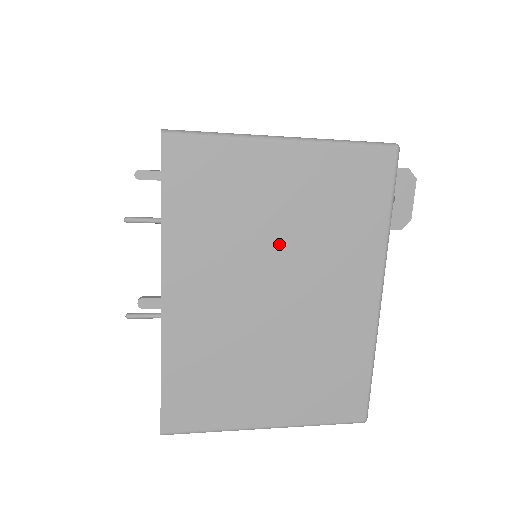
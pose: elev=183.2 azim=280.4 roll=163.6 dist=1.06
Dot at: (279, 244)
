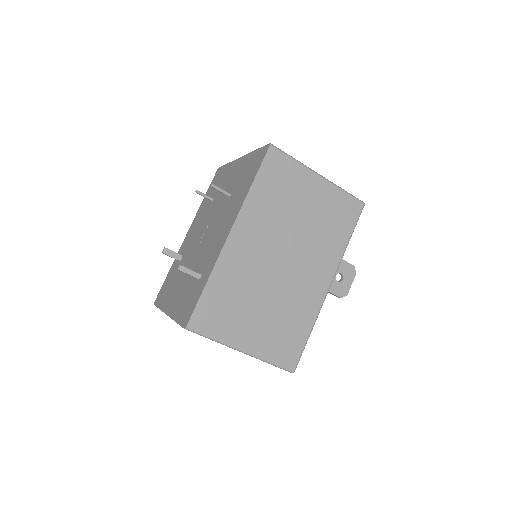
Dot at: occluded
